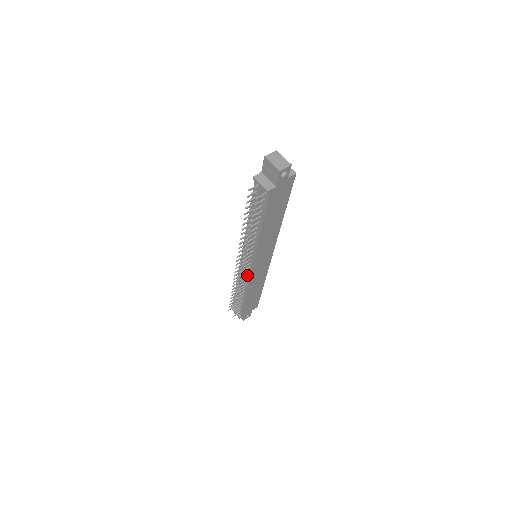
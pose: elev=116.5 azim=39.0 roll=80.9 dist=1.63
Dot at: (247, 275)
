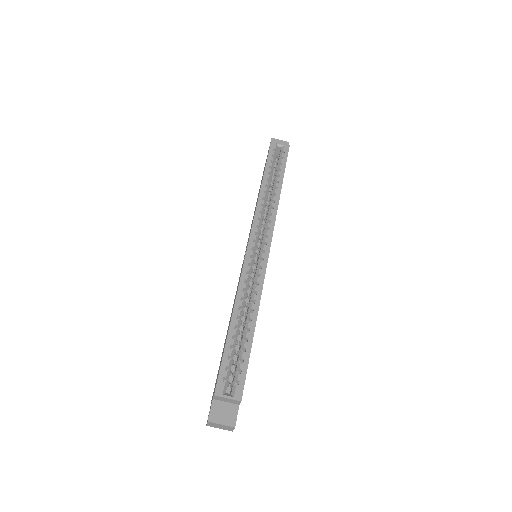
Dot at: occluded
